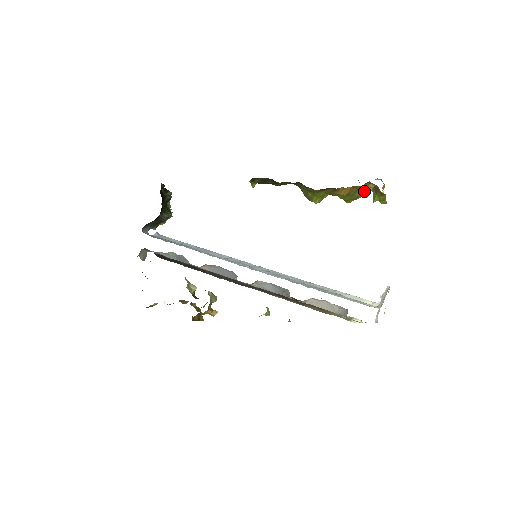
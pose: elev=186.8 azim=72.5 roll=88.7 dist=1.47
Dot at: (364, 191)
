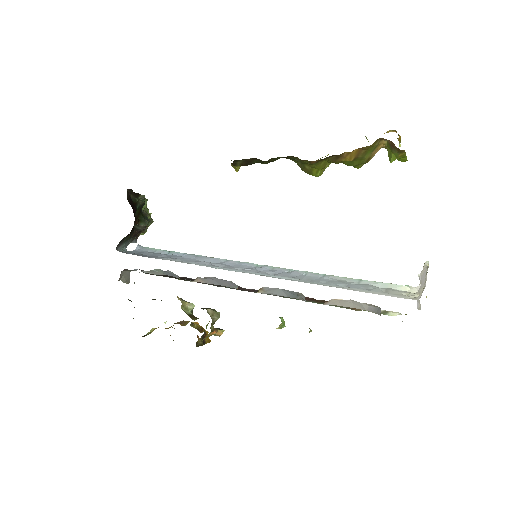
Dot at: (375, 150)
